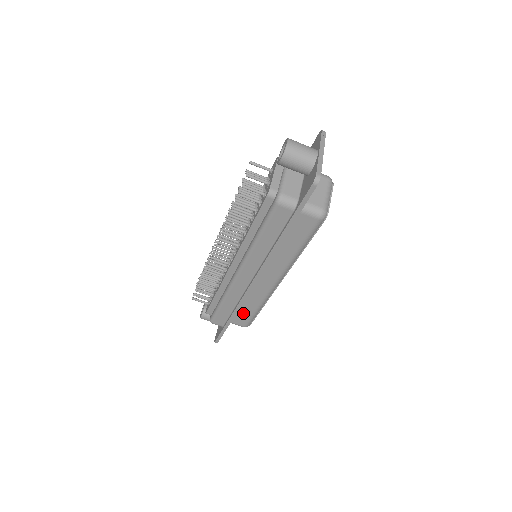
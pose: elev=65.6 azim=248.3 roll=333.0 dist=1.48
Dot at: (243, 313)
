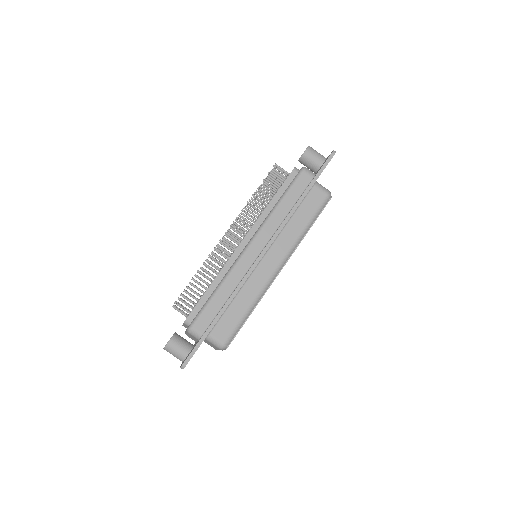
Dot at: (230, 317)
